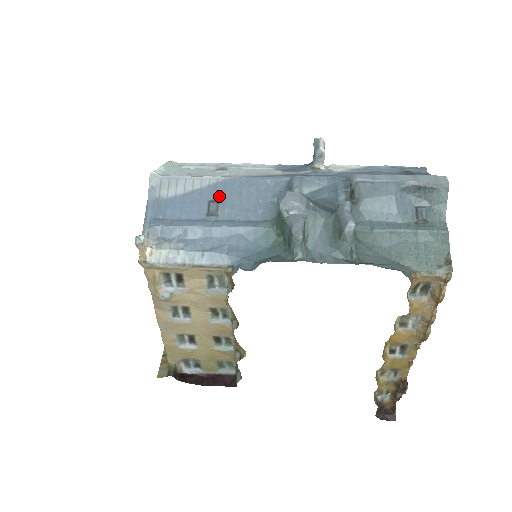
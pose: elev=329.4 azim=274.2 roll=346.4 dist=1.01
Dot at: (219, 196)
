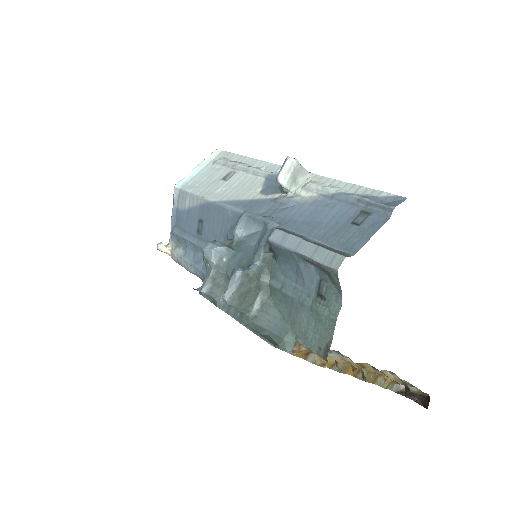
Dot at: (204, 217)
